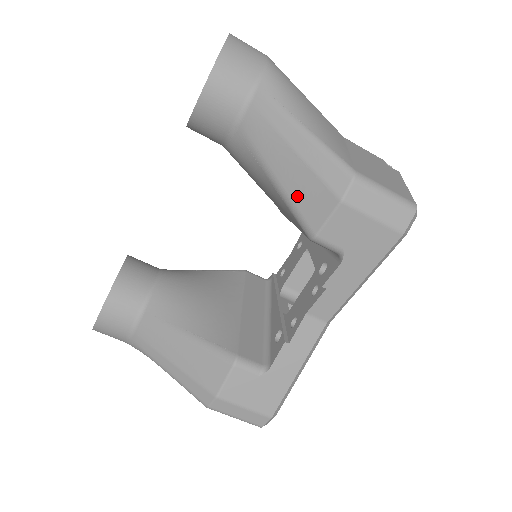
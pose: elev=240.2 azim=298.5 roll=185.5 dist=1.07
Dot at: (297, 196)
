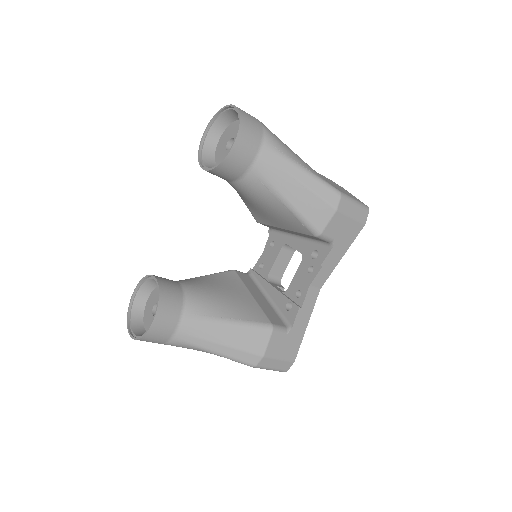
Dot at: (305, 210)
